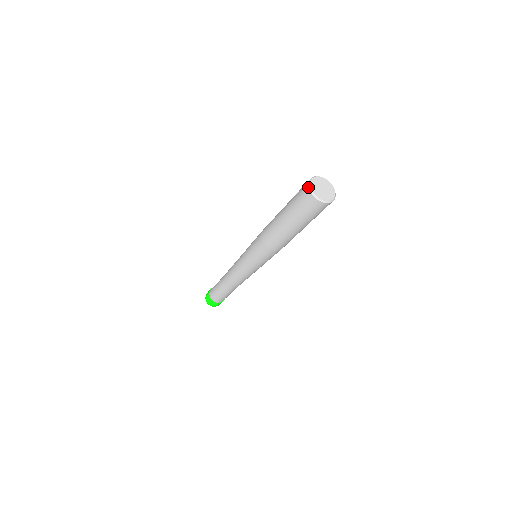
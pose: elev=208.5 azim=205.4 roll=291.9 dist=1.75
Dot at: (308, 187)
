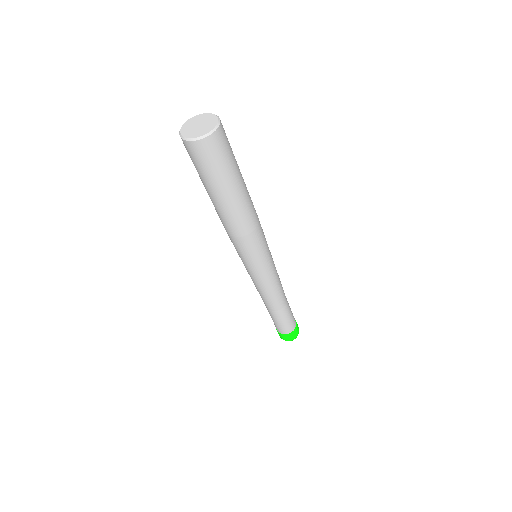
Dot at: (188, 121)
